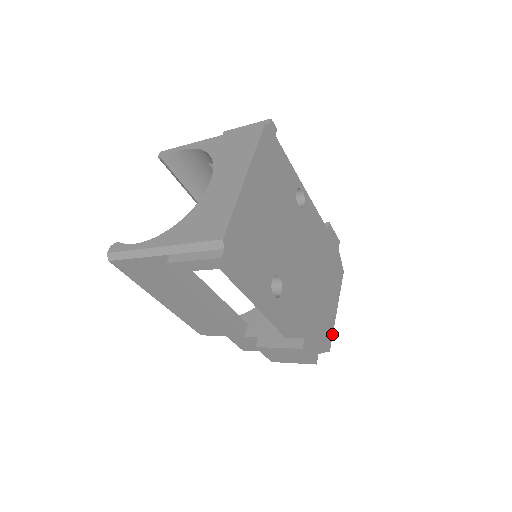
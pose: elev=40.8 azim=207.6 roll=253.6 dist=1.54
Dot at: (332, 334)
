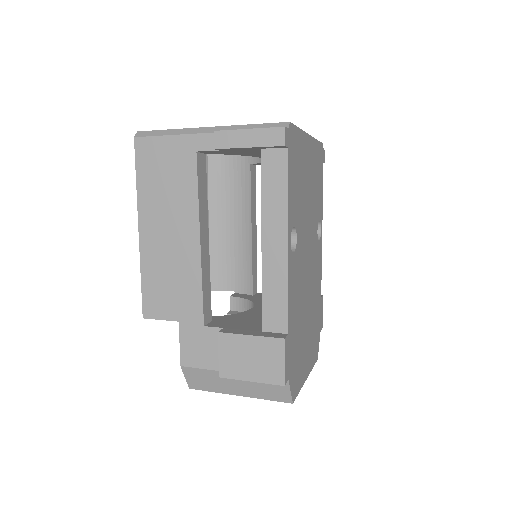
Dot at: (298, 392)
